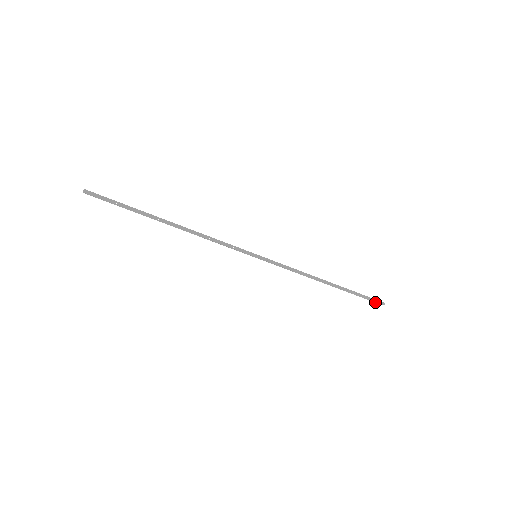
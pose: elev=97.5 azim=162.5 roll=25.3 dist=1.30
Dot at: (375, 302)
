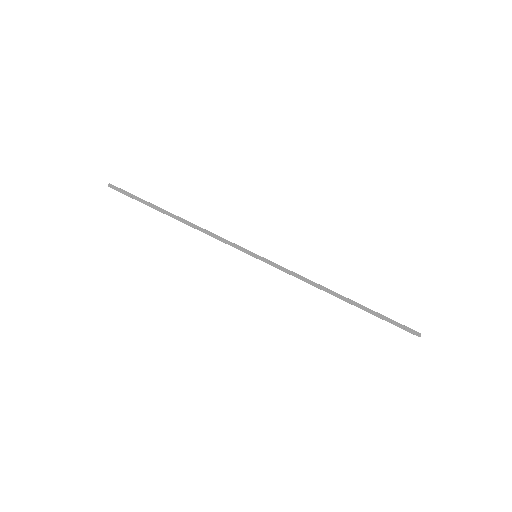
Dot at: (408, 330)
